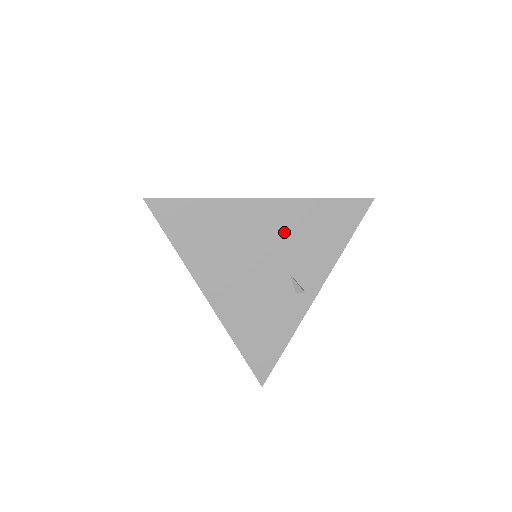
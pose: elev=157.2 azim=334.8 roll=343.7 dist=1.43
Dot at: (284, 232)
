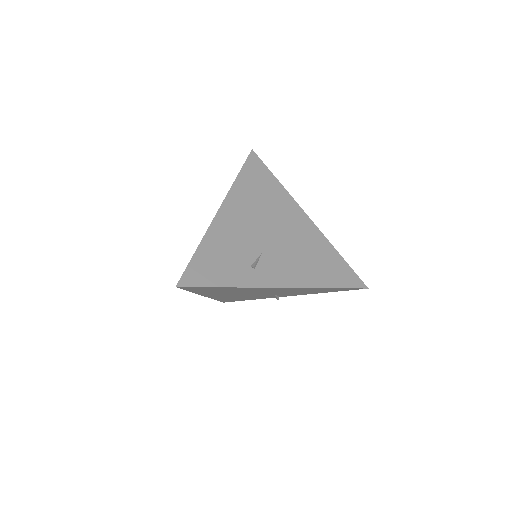
Dot at: (284, 291)
